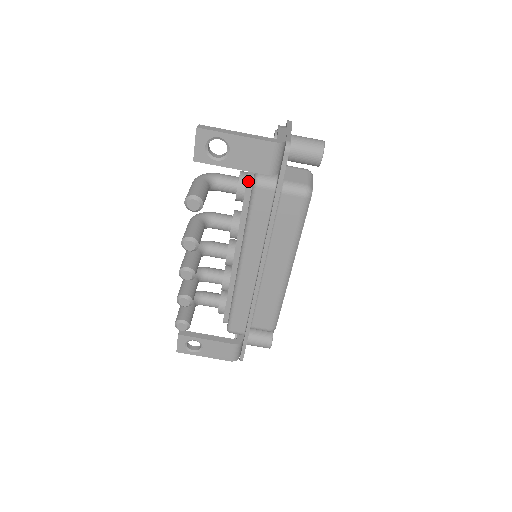
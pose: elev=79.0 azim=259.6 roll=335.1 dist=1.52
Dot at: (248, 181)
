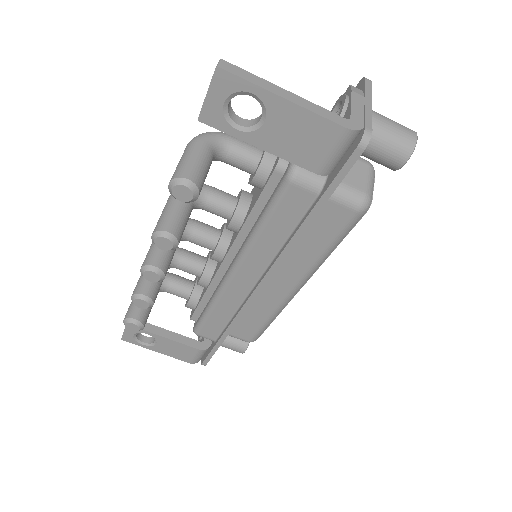
Dot at: (278, 167)
